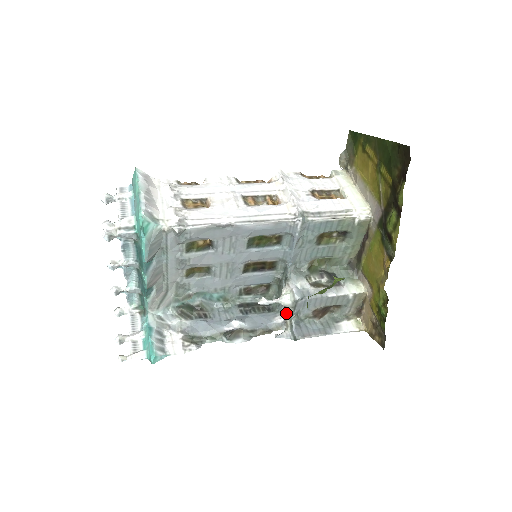
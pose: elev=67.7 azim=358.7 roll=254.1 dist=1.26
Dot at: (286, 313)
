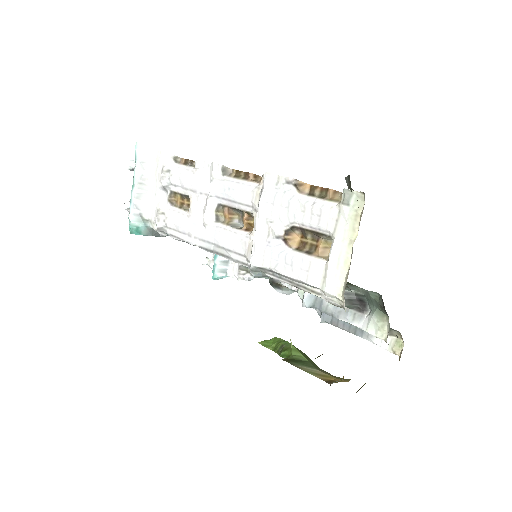
Dot at: occluded
